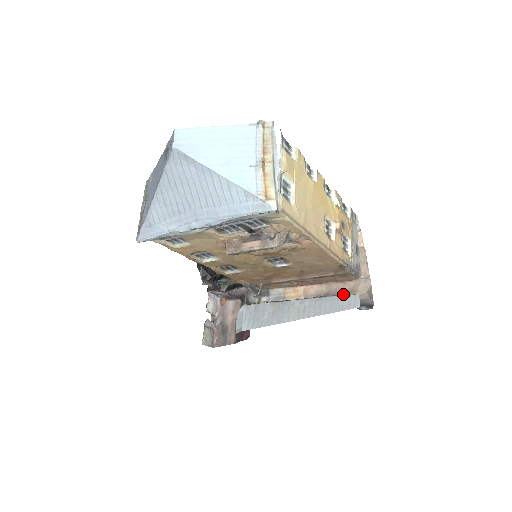
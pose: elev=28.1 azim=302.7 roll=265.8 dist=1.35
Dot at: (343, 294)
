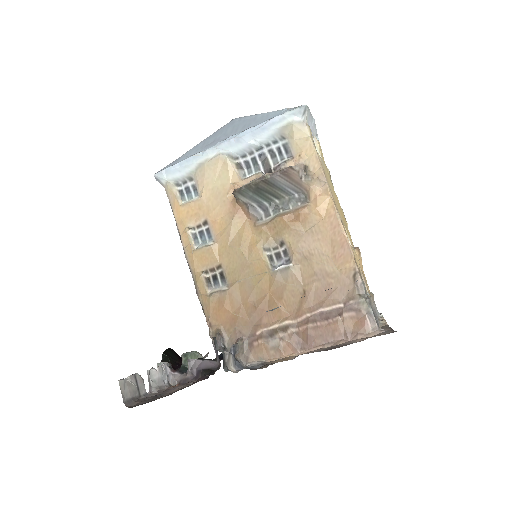
Dot at: occluded
